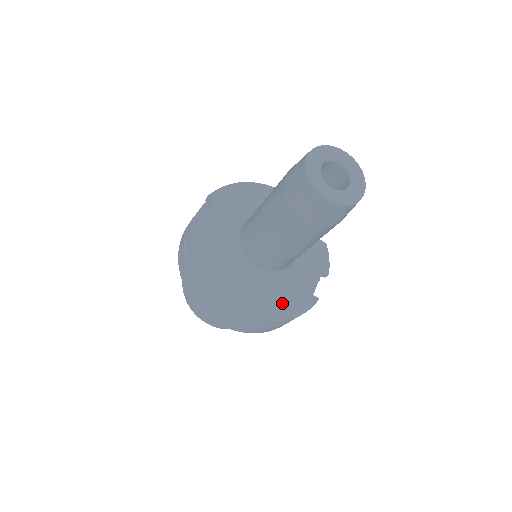
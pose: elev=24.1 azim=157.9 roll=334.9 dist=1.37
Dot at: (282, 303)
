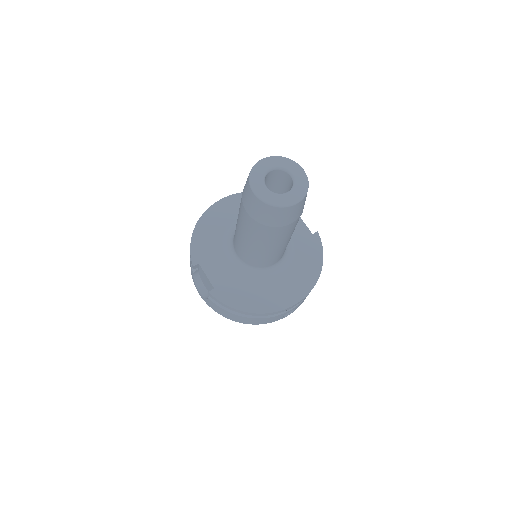
Dot at: (307, 262)
